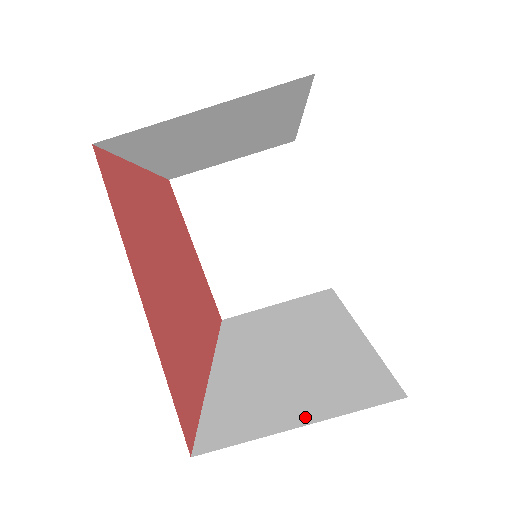
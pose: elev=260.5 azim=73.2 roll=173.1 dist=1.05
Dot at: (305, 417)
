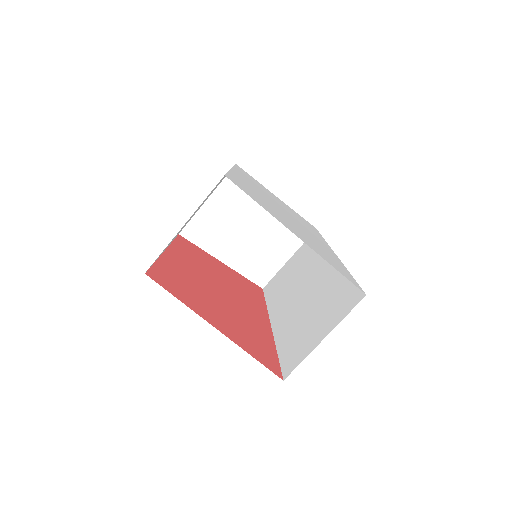
Dot at: (325, 332)
